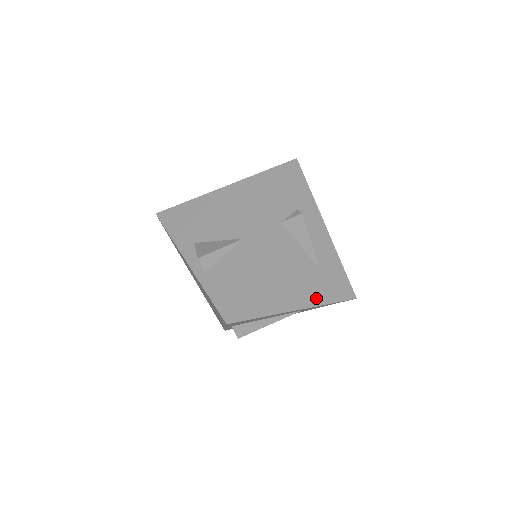
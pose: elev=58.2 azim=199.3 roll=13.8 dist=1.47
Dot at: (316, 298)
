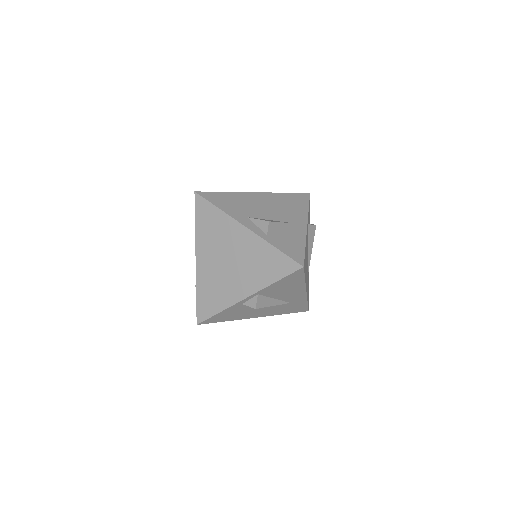
Dot at: (307, 292)
